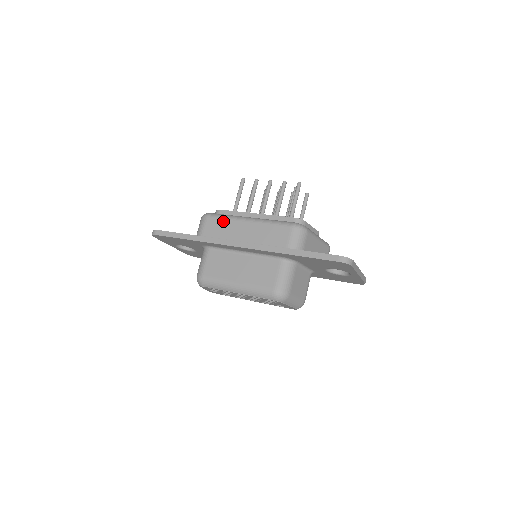
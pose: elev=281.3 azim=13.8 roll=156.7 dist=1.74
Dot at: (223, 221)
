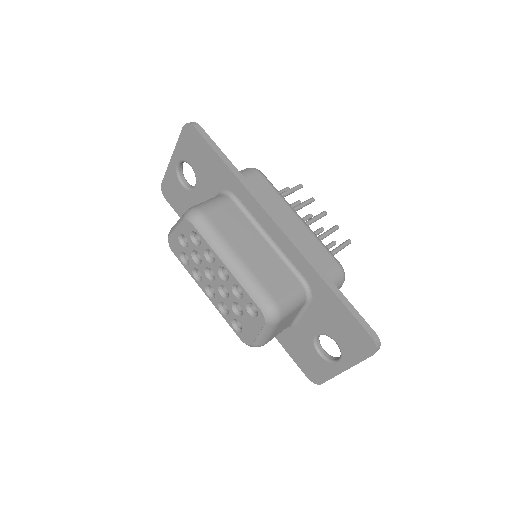
Dot at: (274, 192)
